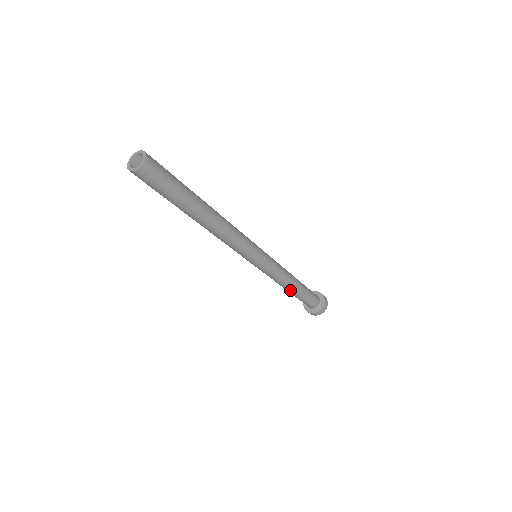
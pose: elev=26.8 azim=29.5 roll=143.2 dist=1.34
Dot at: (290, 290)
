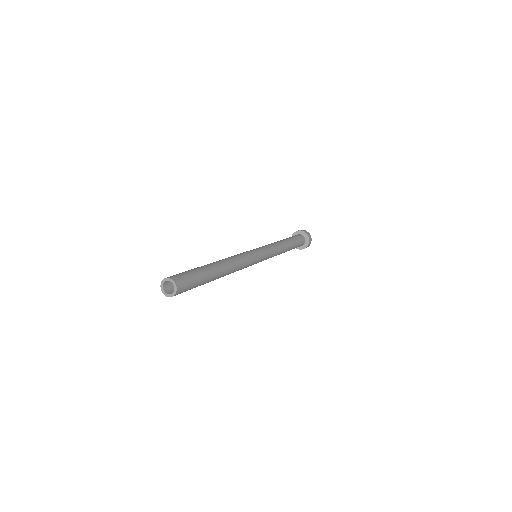
Dot at: occluded
